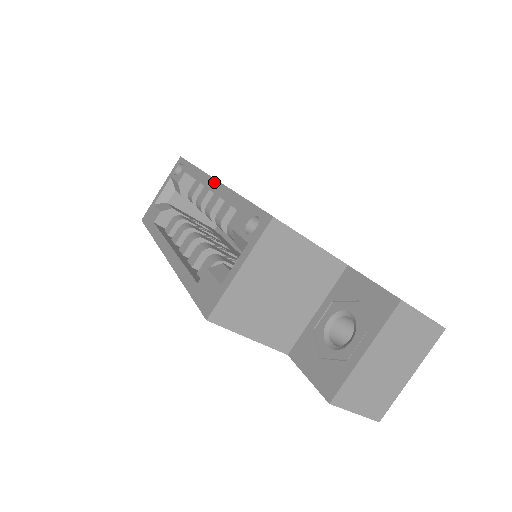
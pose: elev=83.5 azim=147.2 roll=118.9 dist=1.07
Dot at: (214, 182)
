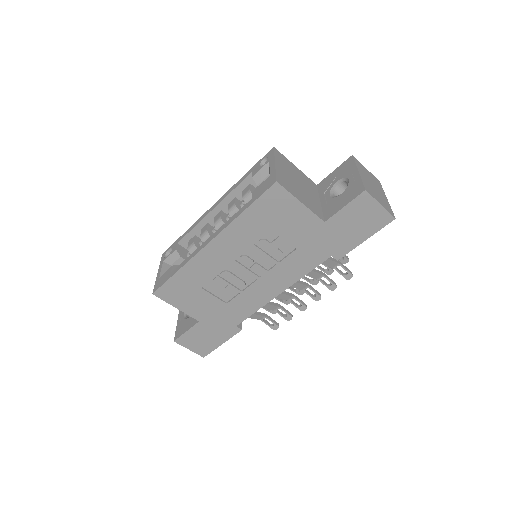
Dot at: (214, 205)
